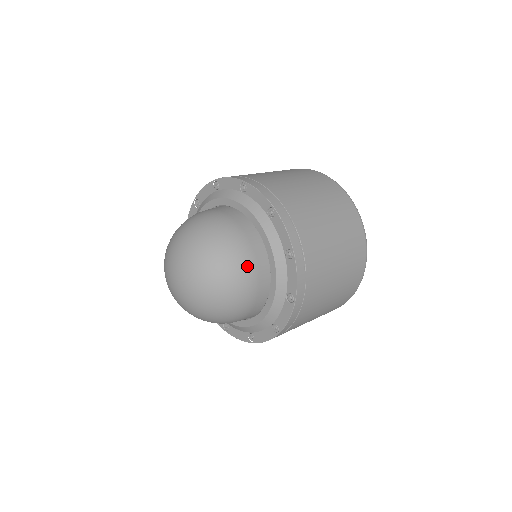
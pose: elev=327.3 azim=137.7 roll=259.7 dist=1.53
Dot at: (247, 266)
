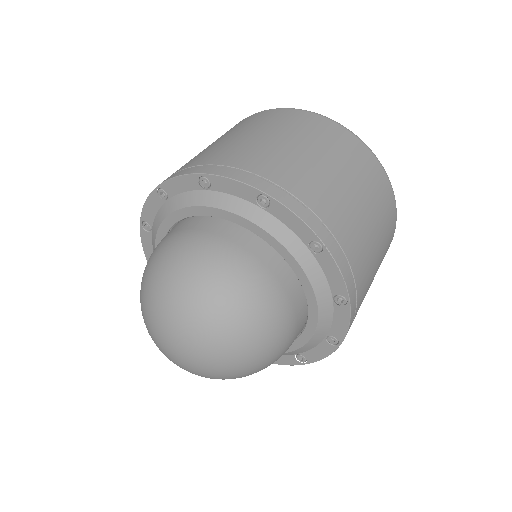
Dot at: (286, 327)
